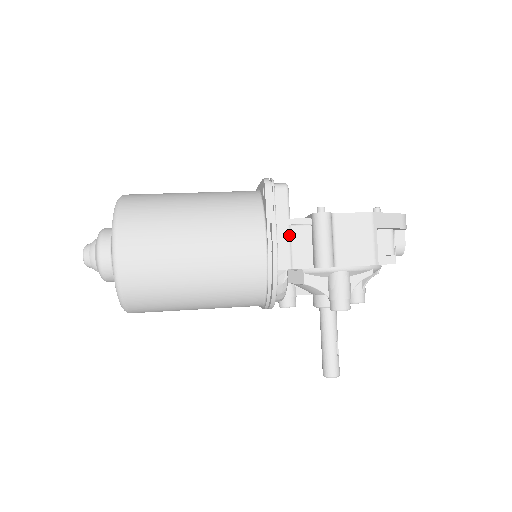
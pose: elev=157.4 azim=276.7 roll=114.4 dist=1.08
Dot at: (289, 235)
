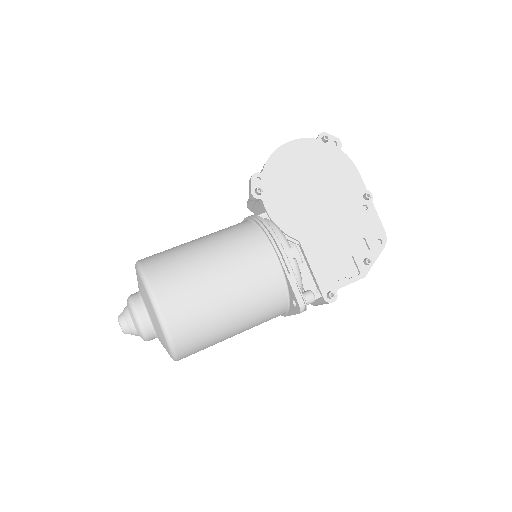
Dot at: occluded
